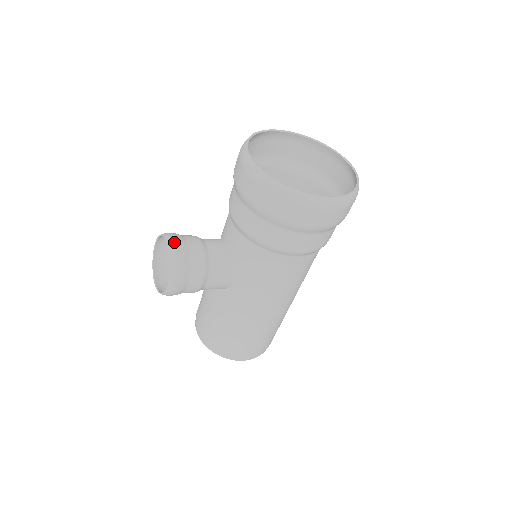
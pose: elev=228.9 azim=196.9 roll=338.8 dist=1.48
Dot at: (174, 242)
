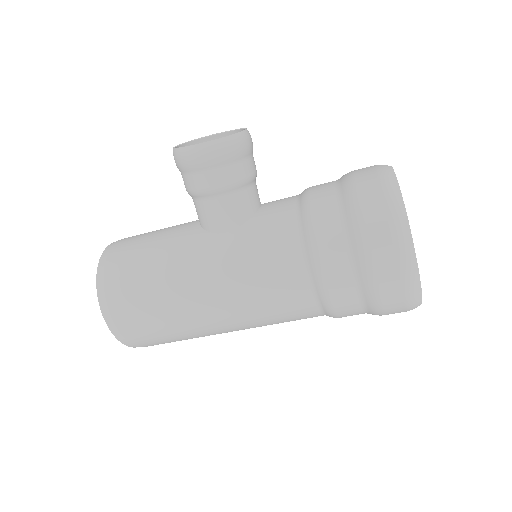
Dot at: (250, 137)
